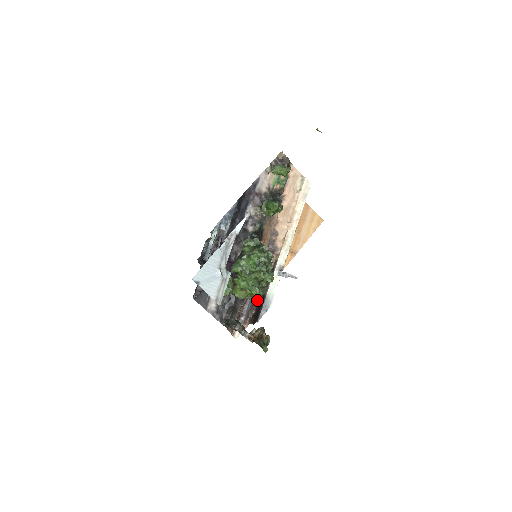
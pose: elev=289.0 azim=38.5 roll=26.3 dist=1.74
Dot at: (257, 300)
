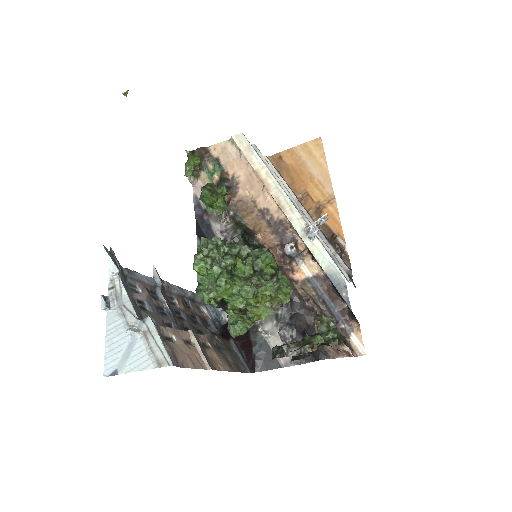
Dot at: (283, 296)
